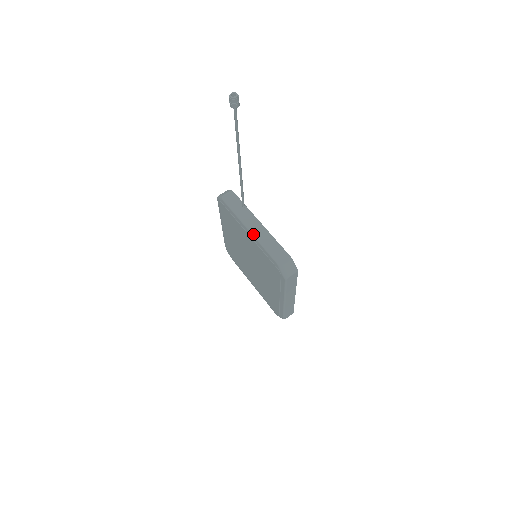
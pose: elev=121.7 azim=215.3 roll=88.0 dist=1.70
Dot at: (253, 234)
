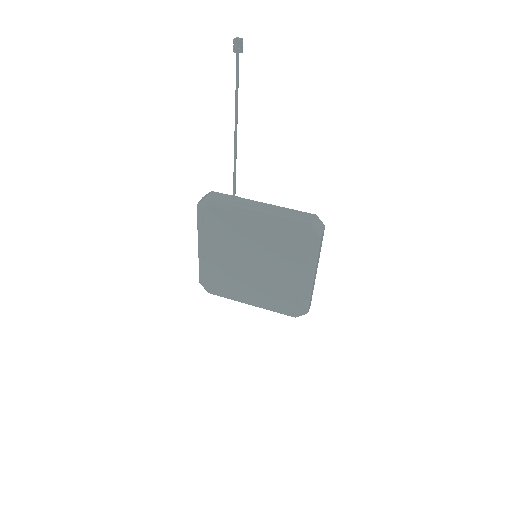
Dot at: (265, 212)
